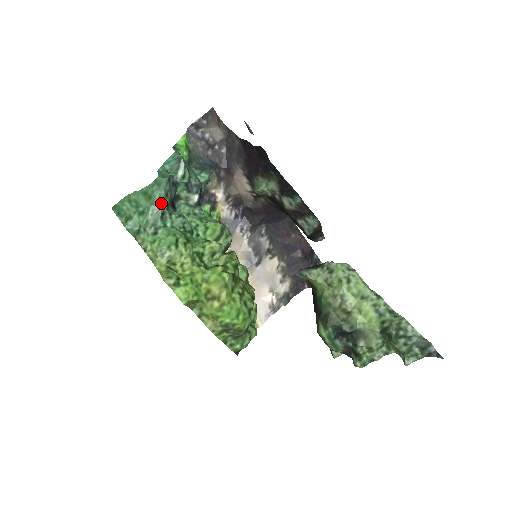
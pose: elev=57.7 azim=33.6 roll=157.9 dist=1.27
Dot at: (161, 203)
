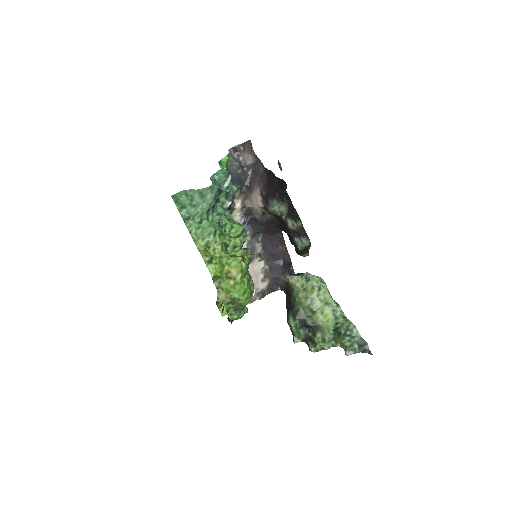
Dot at: (210, 202)
